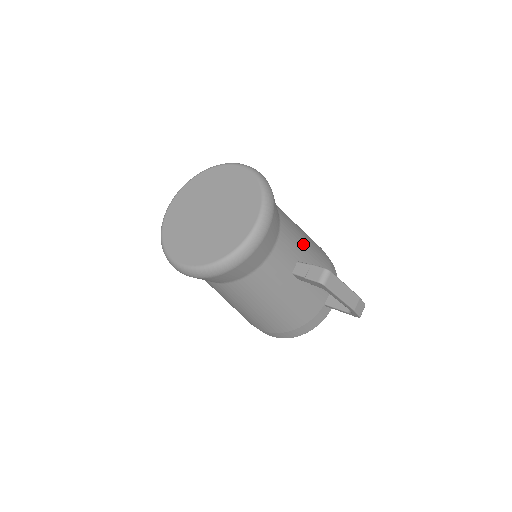
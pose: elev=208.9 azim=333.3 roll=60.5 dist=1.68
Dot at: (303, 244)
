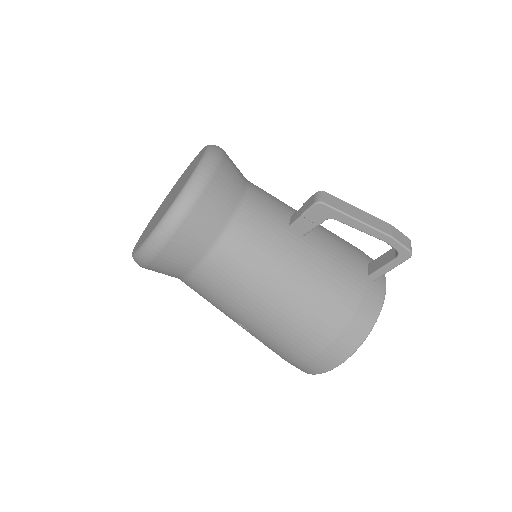
Dot at: (295, 210)
